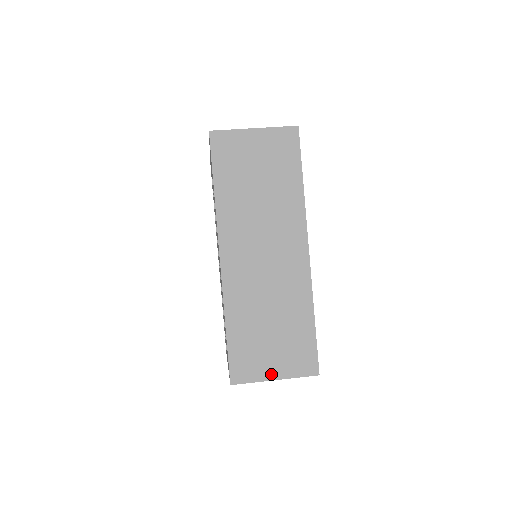
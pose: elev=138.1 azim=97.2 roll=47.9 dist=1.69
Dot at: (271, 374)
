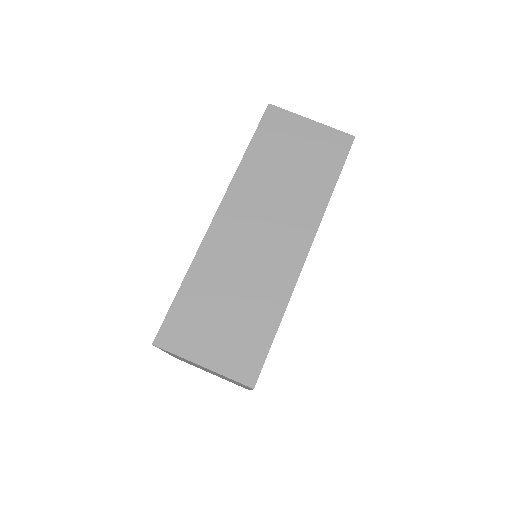
Dot at: (201, 357)
